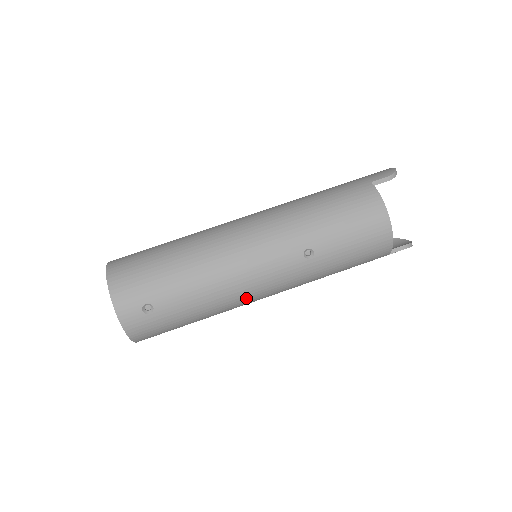
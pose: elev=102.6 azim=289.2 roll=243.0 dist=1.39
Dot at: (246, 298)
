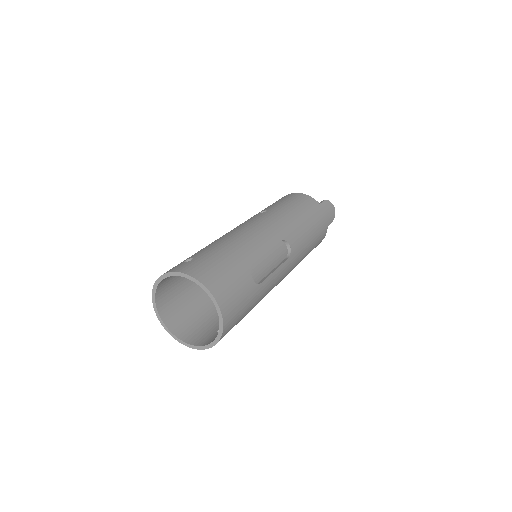
Dot at: (255, 234)
